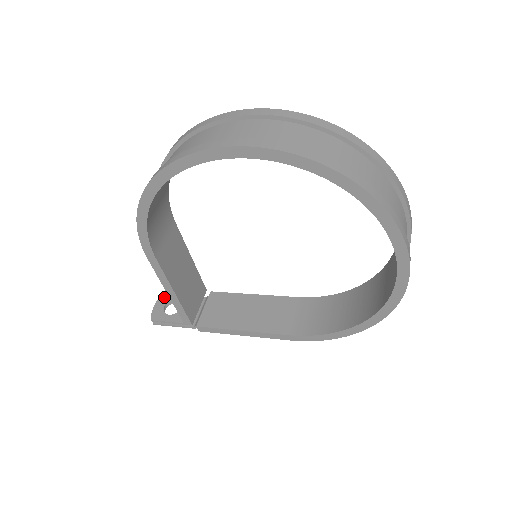
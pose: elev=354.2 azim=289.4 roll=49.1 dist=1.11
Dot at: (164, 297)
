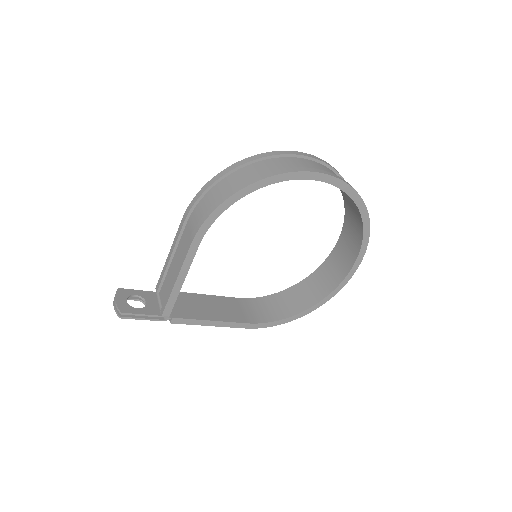
Dot at: (121, 293)
